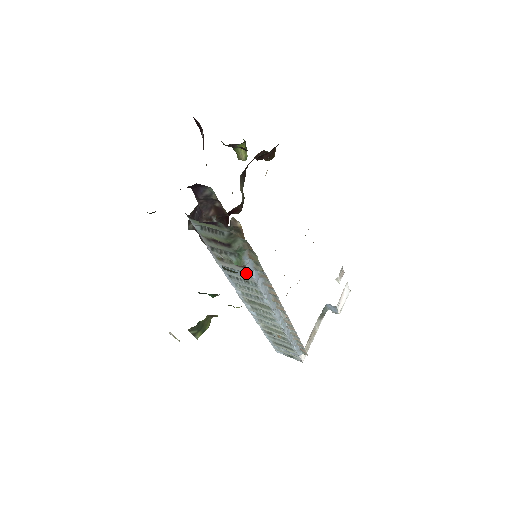
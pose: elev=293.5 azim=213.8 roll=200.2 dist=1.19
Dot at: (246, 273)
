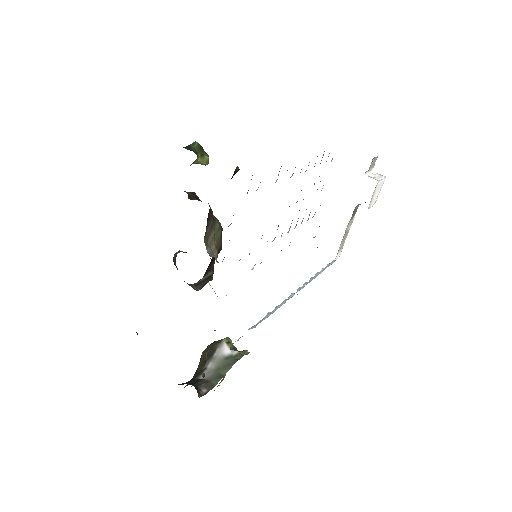
Dot at: occluded
